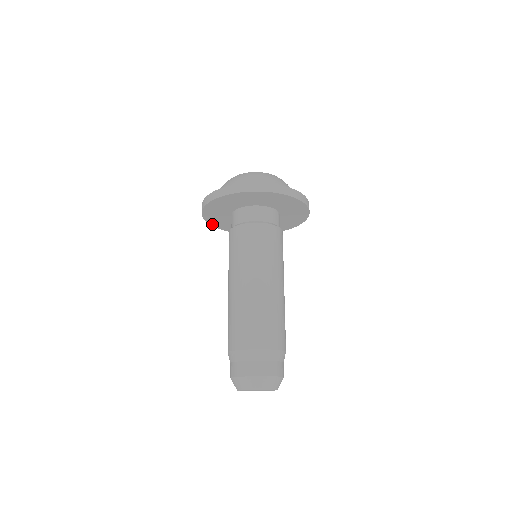
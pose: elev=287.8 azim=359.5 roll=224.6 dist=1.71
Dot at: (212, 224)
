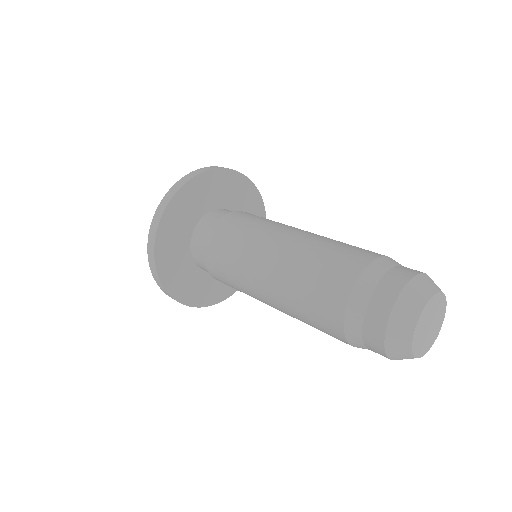
Dot at: (157, 241)
